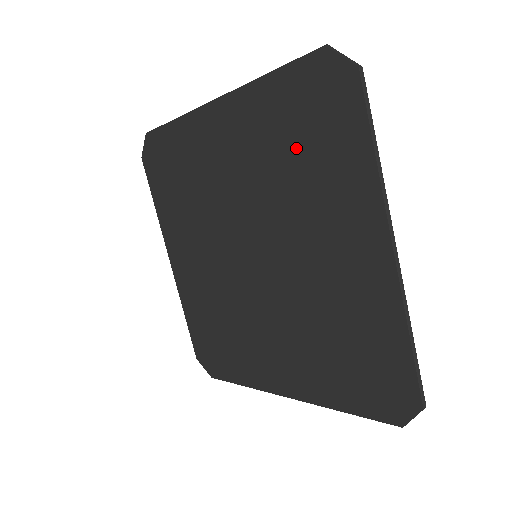
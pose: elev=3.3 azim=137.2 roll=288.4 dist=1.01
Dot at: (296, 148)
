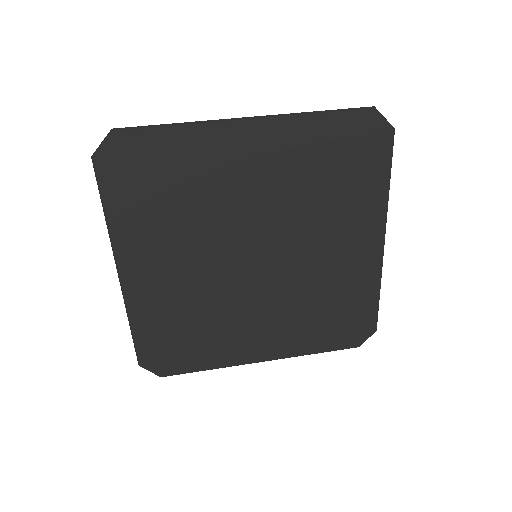
Dot at: (329, 174)
